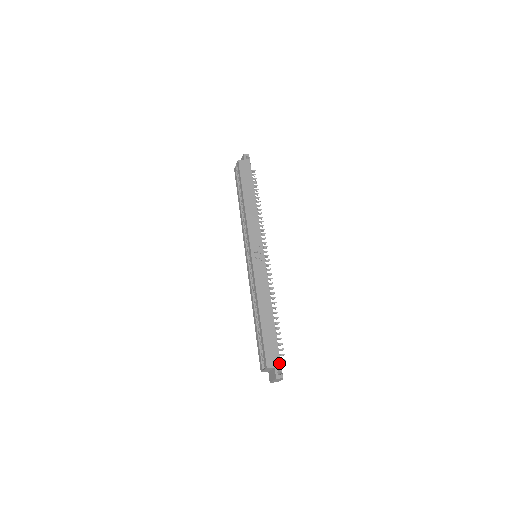
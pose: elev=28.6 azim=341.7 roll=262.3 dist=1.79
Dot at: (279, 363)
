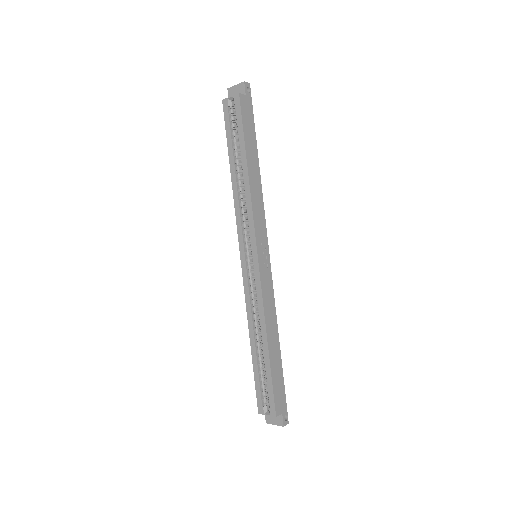
Dot at: (286, 406)
